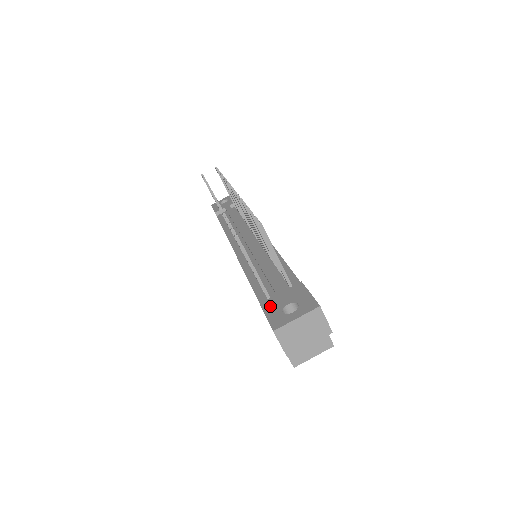
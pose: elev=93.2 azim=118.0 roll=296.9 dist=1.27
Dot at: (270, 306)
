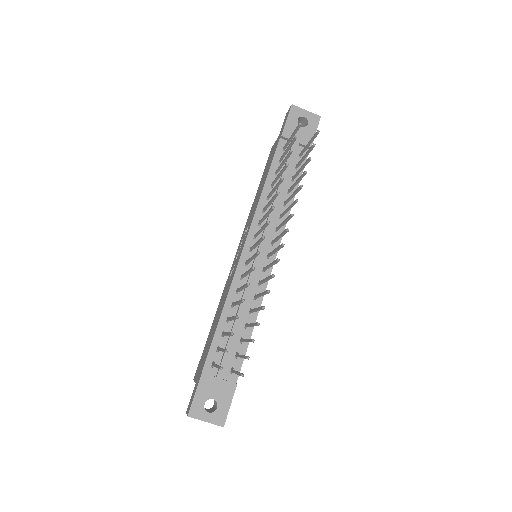
Dot at: (204, 386)
